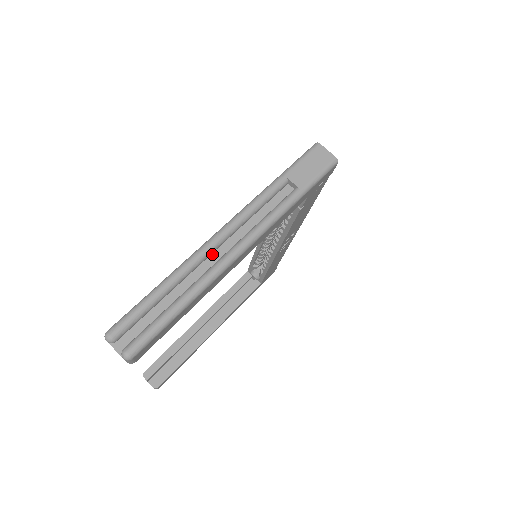
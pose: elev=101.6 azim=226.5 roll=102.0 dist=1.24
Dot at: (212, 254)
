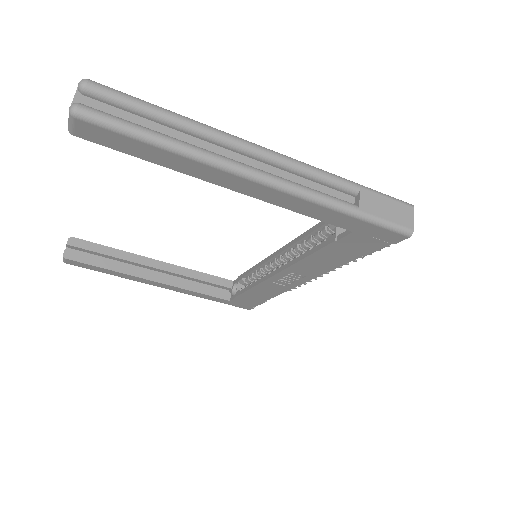
Dot at: (236, 153)
